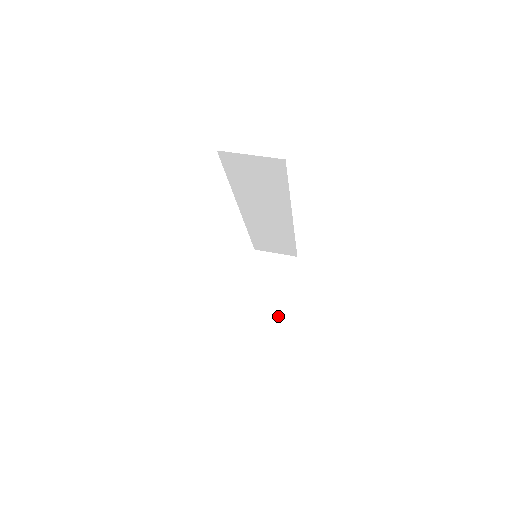
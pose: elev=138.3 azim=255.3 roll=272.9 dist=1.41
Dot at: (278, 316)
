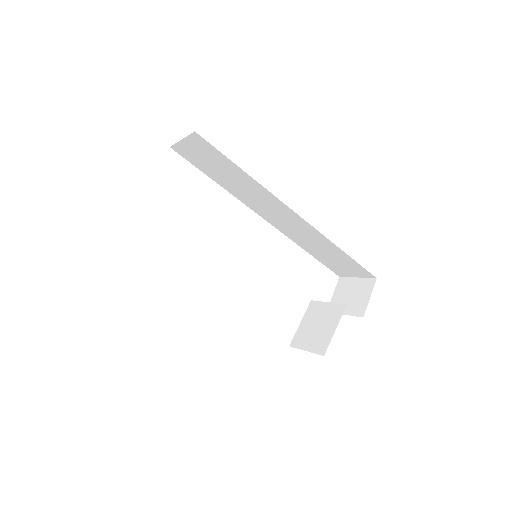
Dot at: (326, 342)
